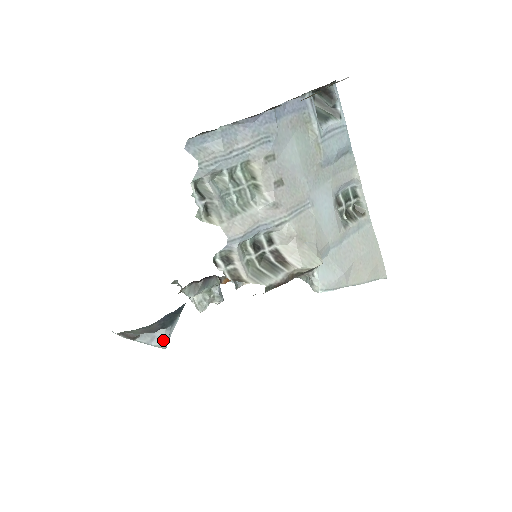
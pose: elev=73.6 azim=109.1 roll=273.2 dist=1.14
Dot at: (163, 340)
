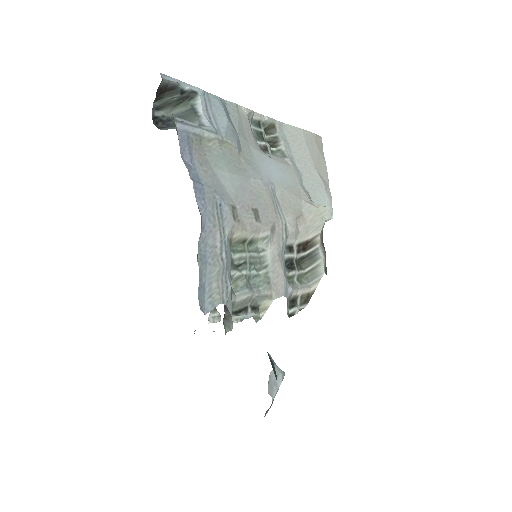
Dot at: (280, 374)
